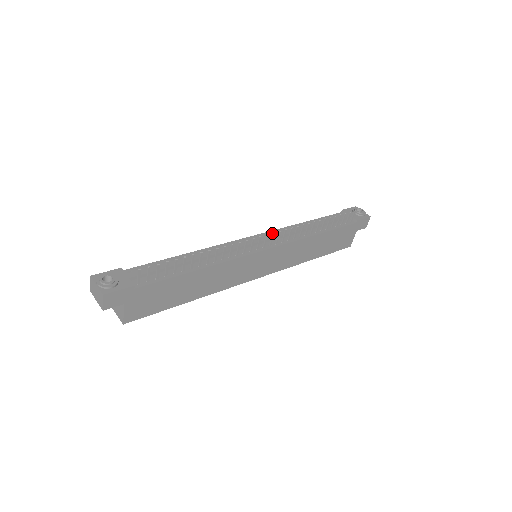
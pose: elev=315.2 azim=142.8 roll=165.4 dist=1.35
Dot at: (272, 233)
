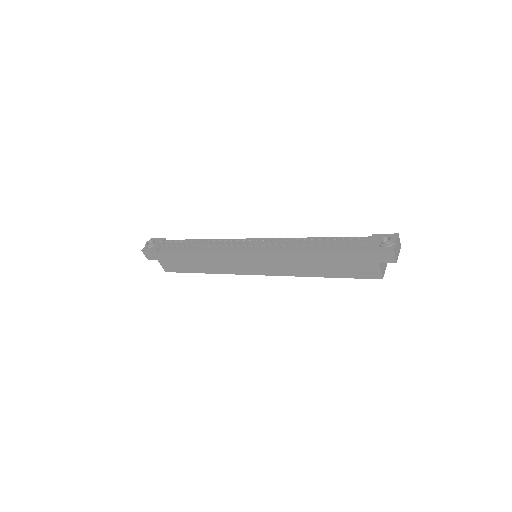
Dot at: (250, 240)
